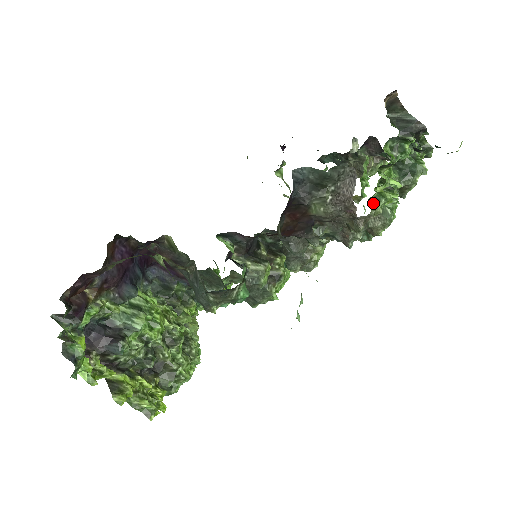
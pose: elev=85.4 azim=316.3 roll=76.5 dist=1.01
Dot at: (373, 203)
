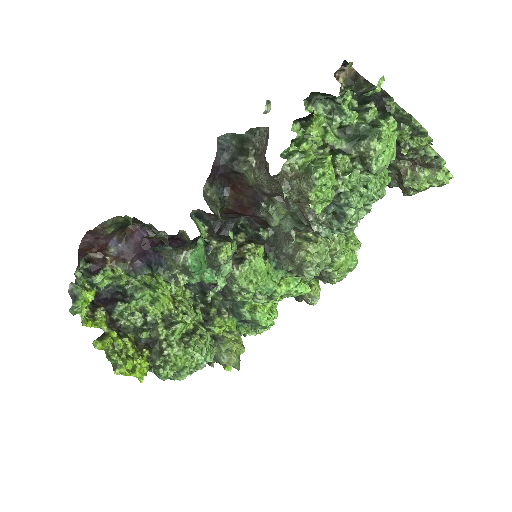
Dot at: (285, 158)
